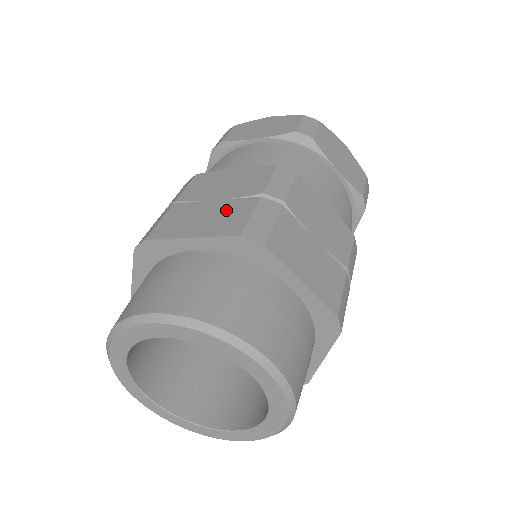
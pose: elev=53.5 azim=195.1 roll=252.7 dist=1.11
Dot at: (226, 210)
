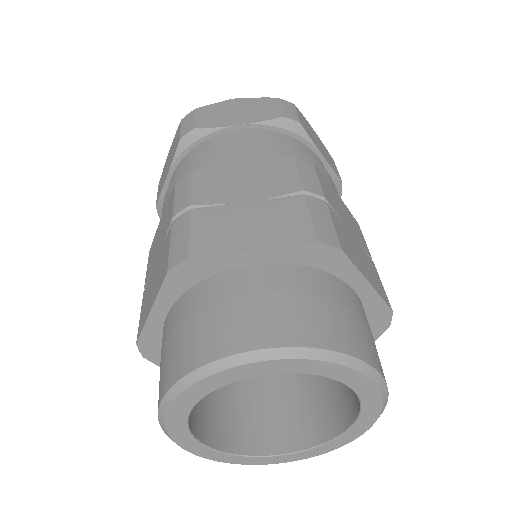
Dot at: (160, 261)
